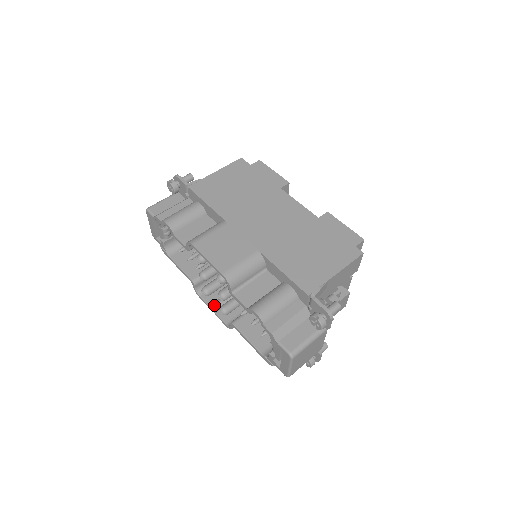
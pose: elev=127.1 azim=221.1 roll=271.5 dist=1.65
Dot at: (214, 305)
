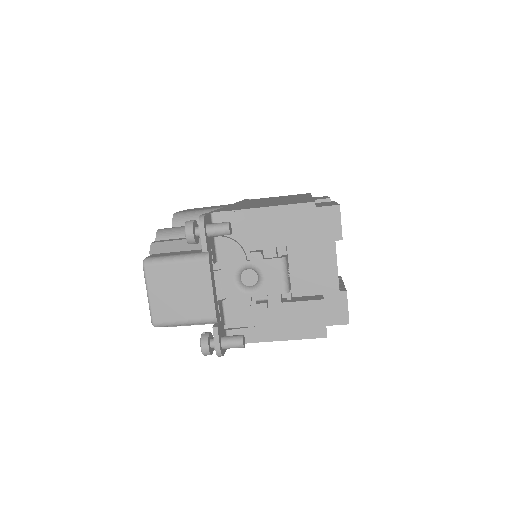
Dot at: occluded
